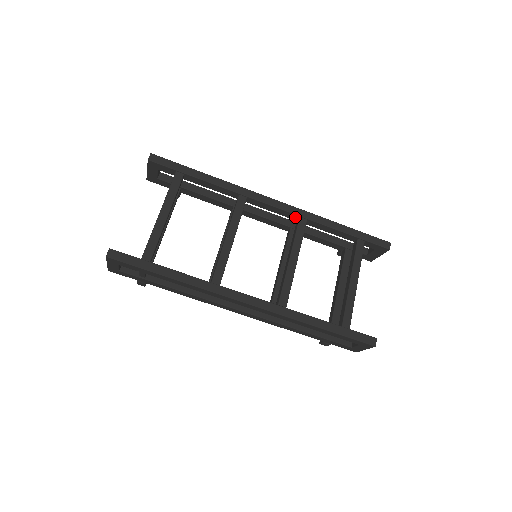
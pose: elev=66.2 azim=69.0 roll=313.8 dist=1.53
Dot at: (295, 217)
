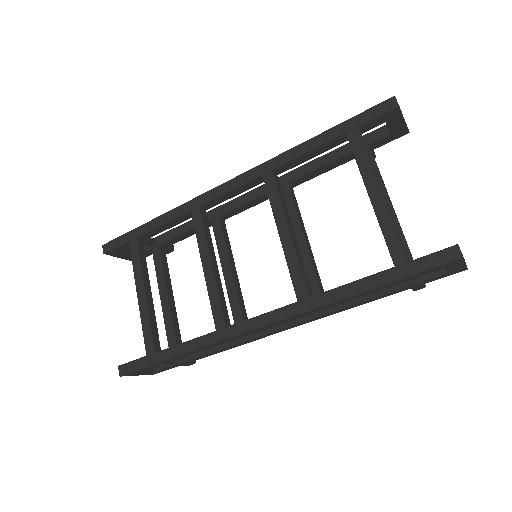
Dot at: (260, 179)
